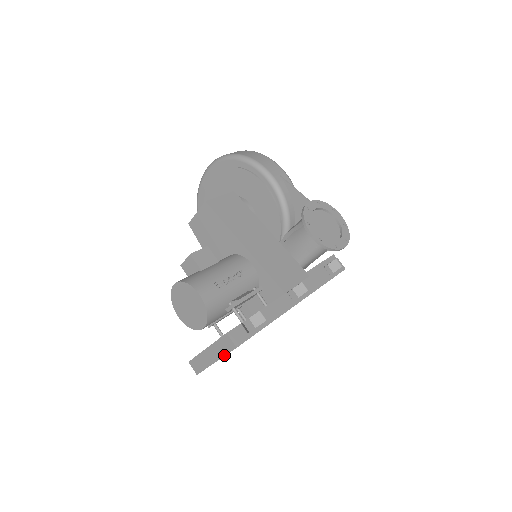
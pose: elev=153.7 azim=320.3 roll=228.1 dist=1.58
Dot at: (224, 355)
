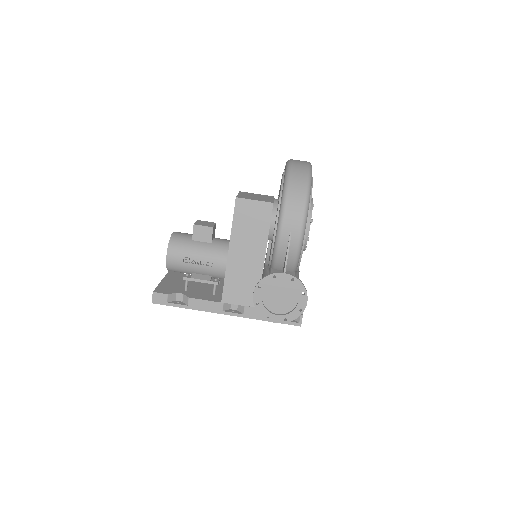
Dot at: occluded
